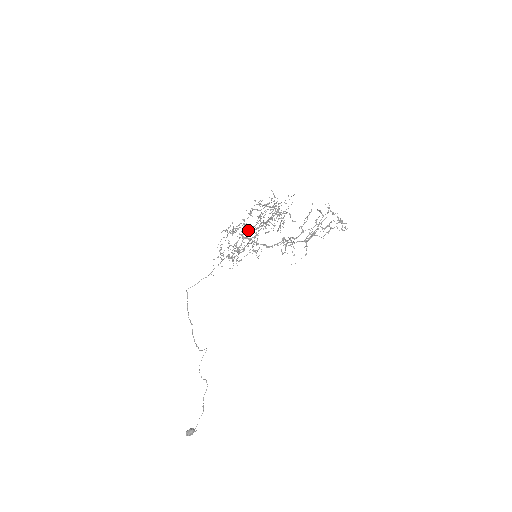
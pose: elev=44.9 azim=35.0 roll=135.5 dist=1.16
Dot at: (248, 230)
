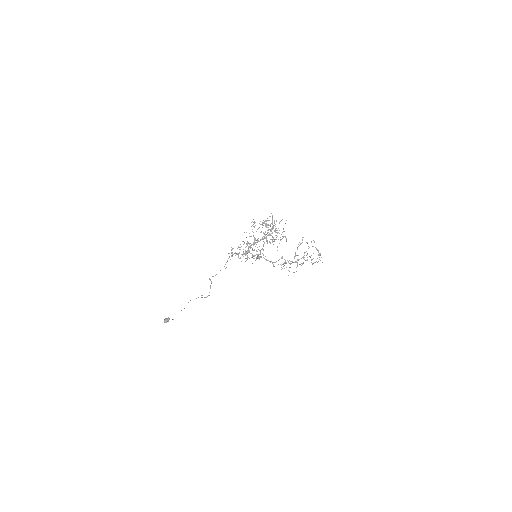
Dot at: (256, 244)
